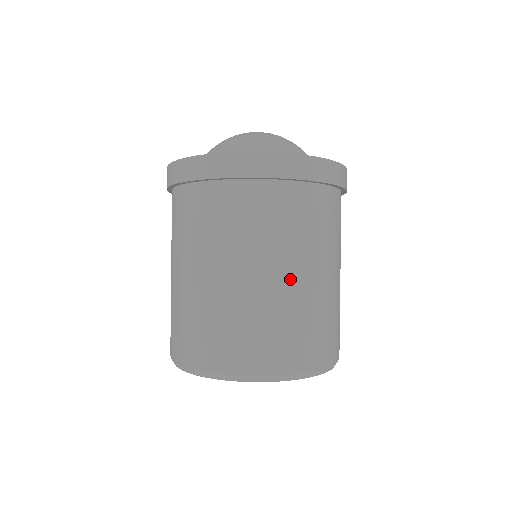
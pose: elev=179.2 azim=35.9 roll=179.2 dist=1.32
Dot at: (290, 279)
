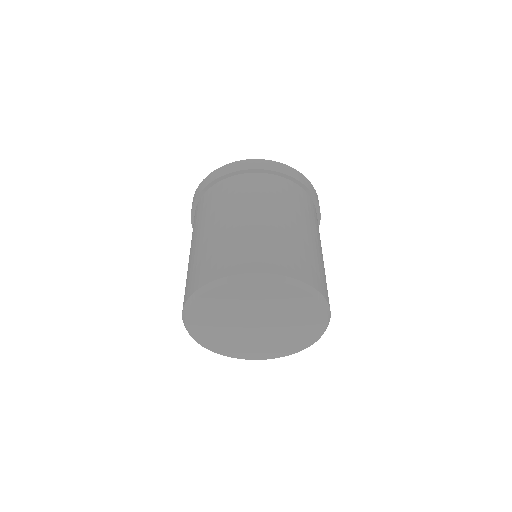
Dot at: (317, 243)
